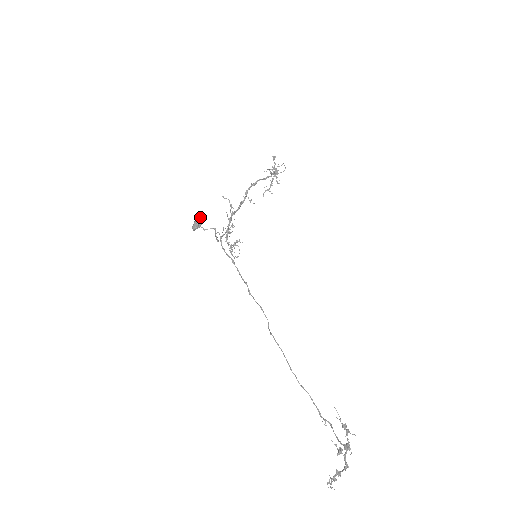
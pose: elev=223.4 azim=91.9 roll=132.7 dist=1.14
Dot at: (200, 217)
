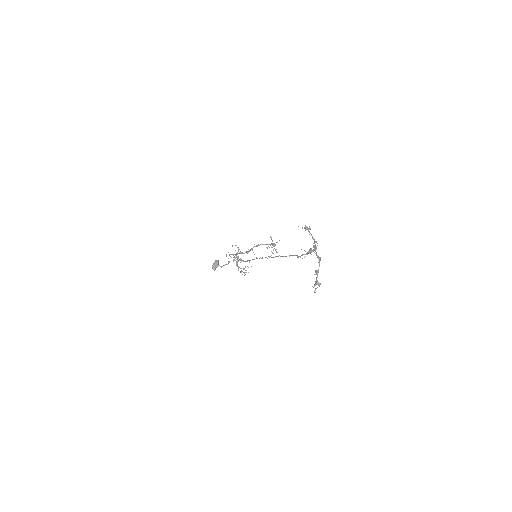
Dot at: (217, 260)
